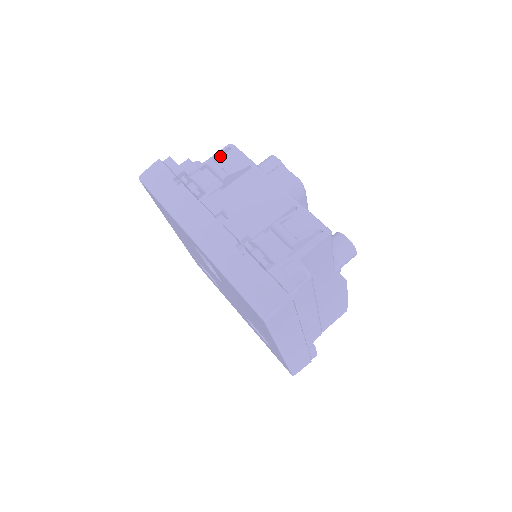
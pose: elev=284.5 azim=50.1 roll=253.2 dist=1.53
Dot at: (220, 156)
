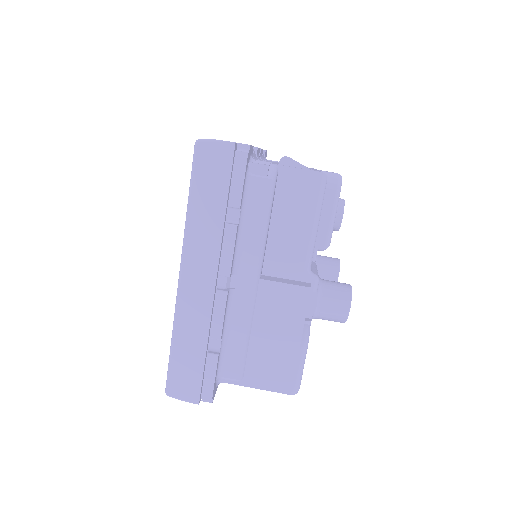
Dot at: occluded
